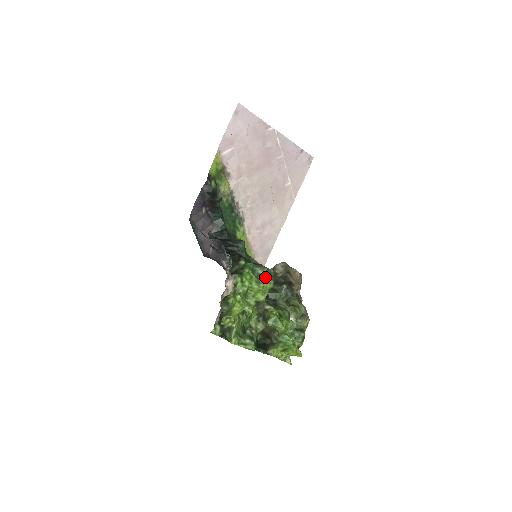
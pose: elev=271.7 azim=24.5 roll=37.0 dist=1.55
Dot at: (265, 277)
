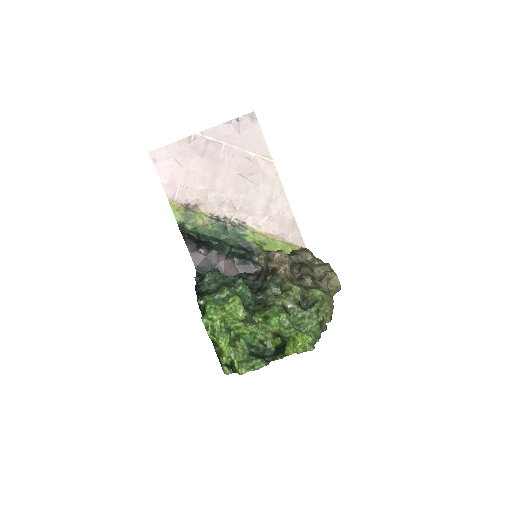
Dot at: (228, 298)
